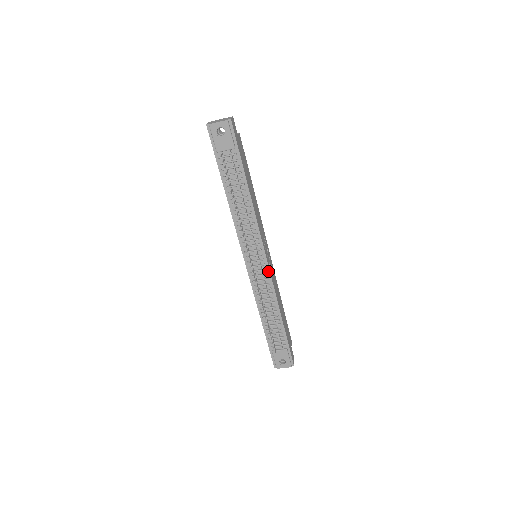
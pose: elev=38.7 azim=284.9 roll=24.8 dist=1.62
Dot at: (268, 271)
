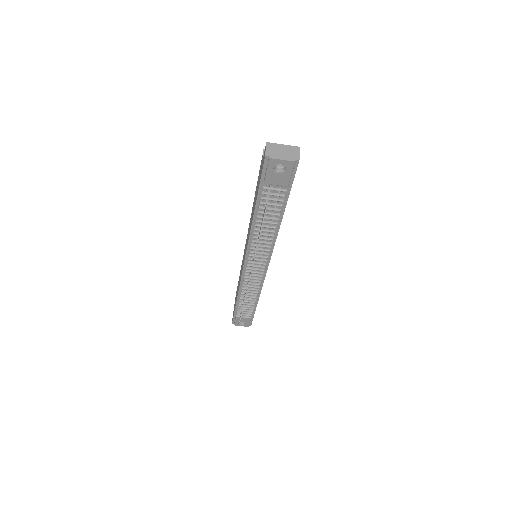
Dot at: (264, 274)
